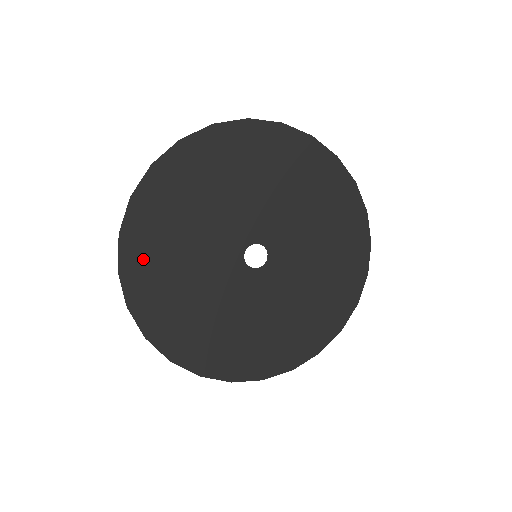
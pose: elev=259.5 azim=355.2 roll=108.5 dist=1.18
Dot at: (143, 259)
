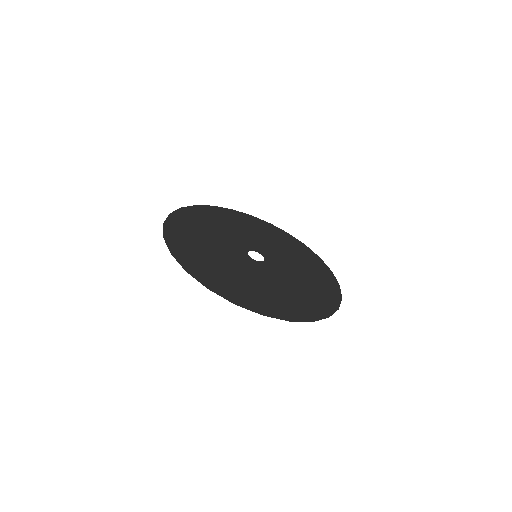
Dot at: (195, 264)
